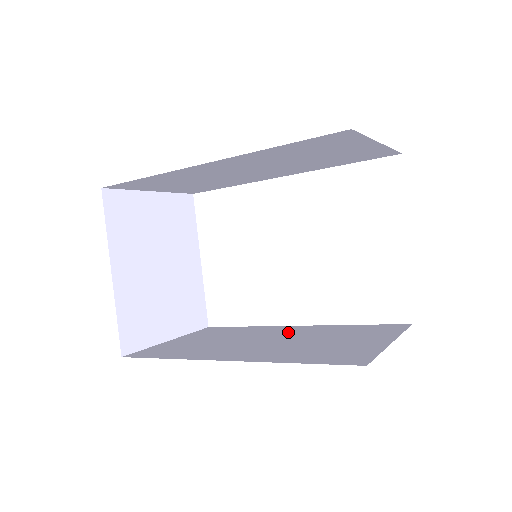
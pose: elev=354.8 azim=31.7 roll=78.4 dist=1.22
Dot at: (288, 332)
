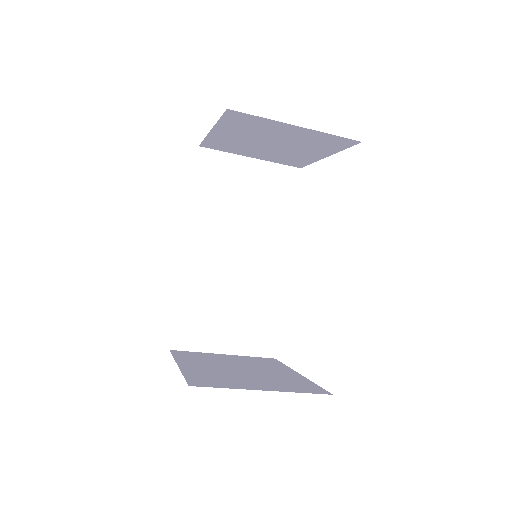
Dot at: occluded
